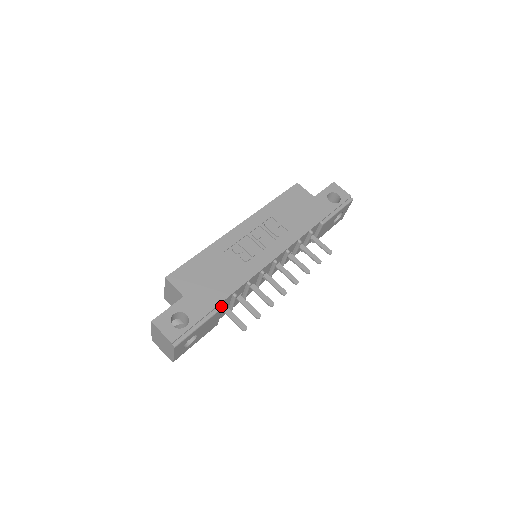
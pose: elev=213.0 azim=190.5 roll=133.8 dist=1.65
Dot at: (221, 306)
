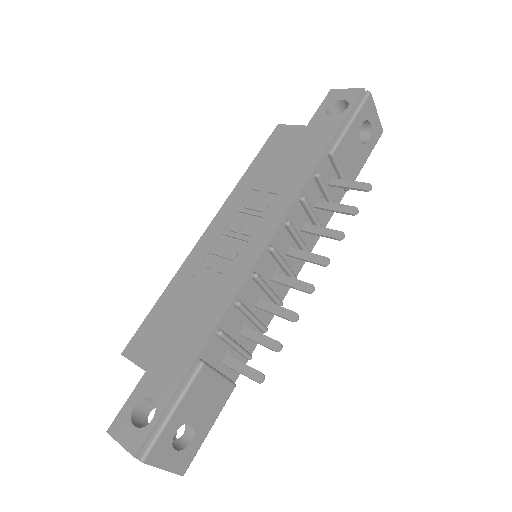
Dot at: (201, 361)
